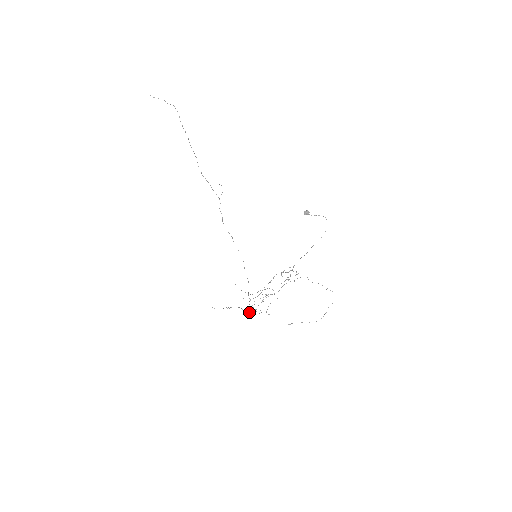
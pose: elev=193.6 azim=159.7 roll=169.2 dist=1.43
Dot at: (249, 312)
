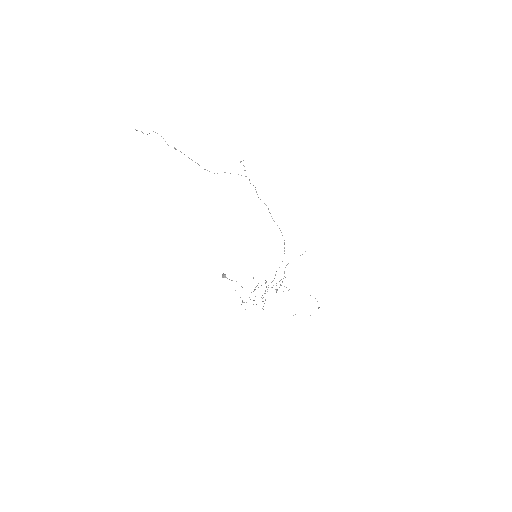
Dot at: occluded
